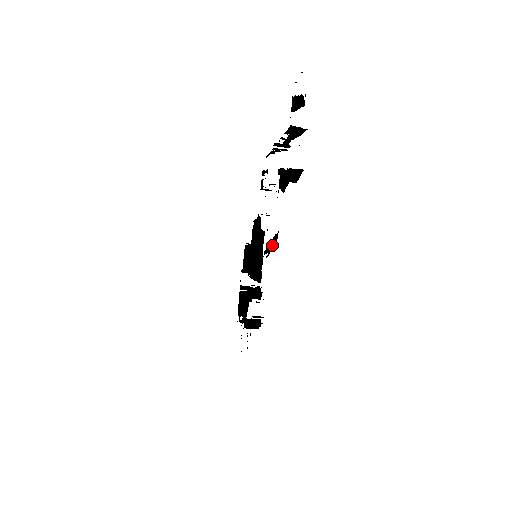
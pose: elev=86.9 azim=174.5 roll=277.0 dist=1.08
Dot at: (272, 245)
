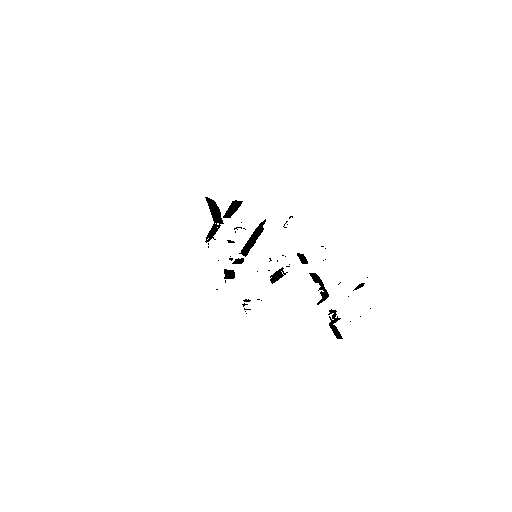
Dot at: (277, 273)
